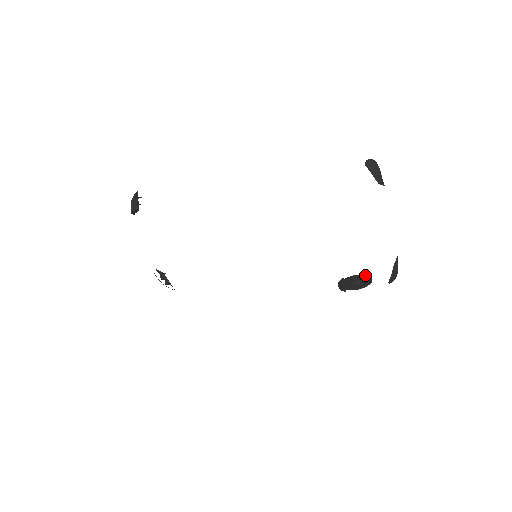
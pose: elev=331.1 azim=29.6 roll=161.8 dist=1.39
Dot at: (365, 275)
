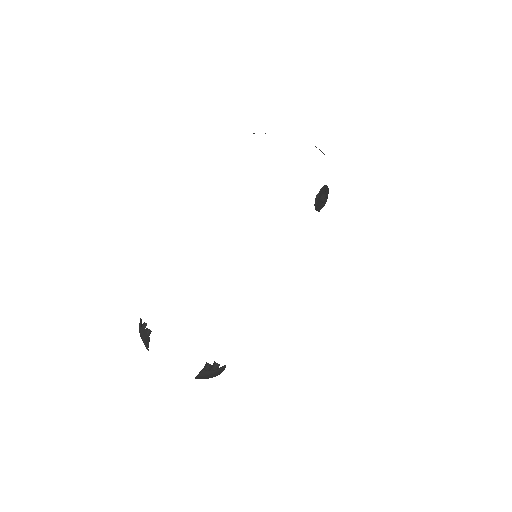
Dot at: occluded
